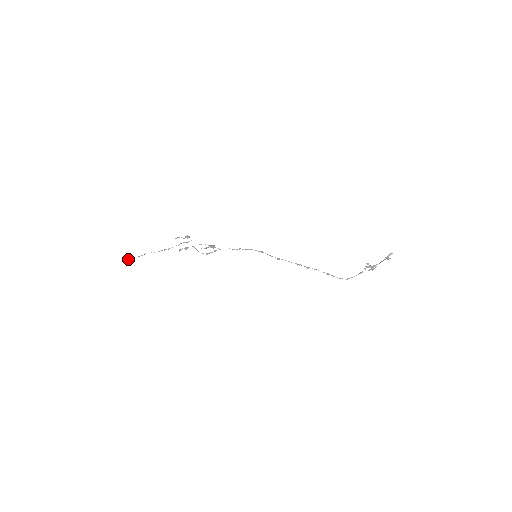
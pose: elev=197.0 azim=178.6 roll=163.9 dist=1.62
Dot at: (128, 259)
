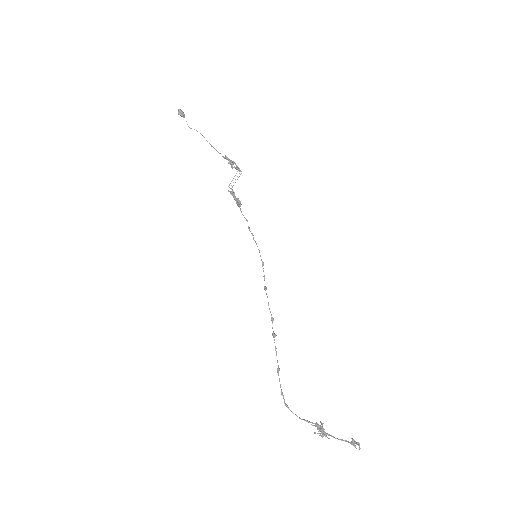
Dot at: (181, 110)
